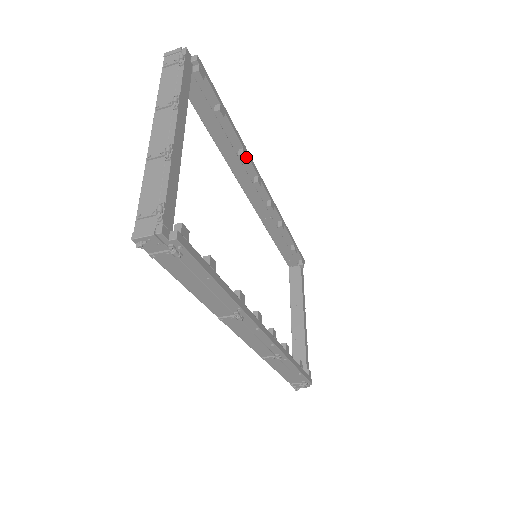
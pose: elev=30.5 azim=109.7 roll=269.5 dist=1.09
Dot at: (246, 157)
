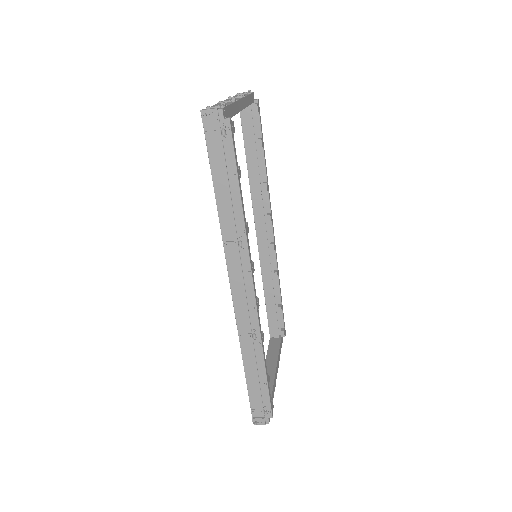
Dot at: (267, 188)
